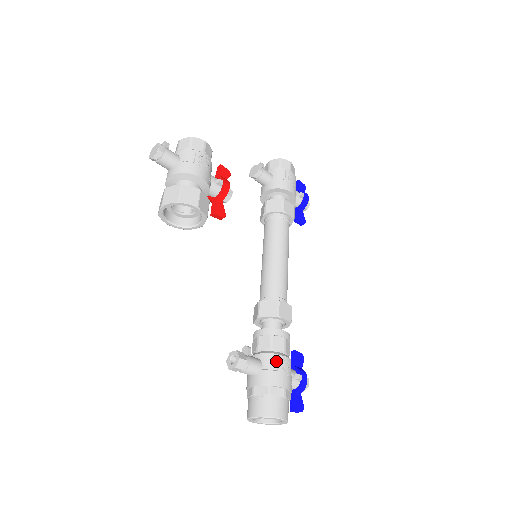
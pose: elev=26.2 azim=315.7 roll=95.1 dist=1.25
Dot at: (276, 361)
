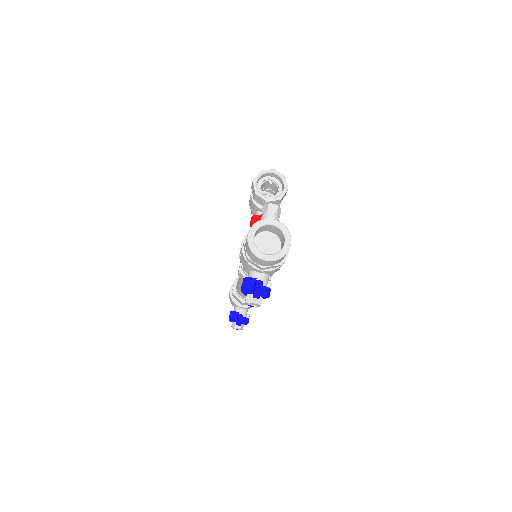
Dot at: occluded
